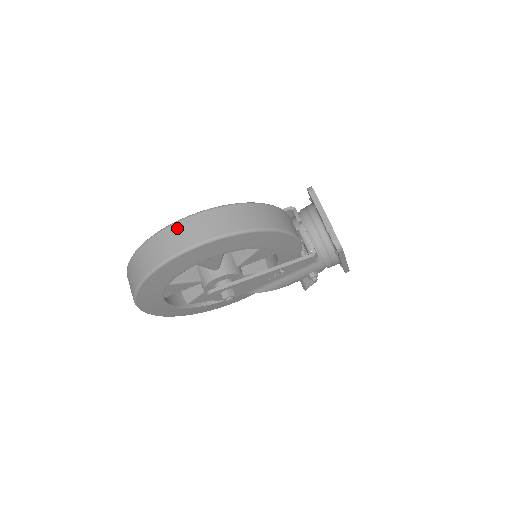
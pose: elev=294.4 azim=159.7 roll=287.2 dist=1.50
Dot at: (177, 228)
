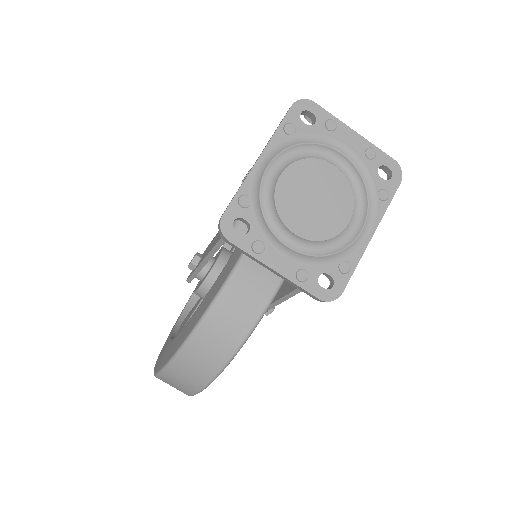
Dot at: occluded
